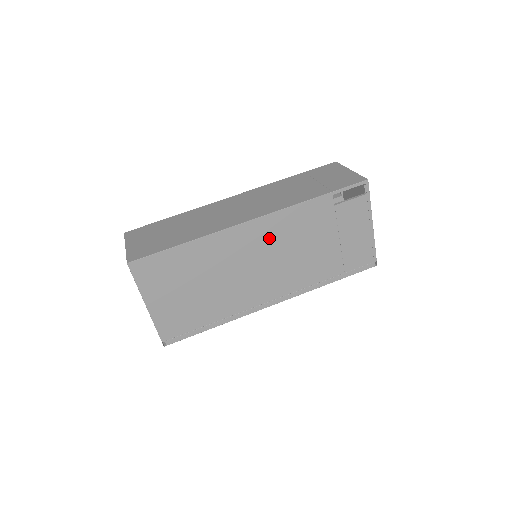
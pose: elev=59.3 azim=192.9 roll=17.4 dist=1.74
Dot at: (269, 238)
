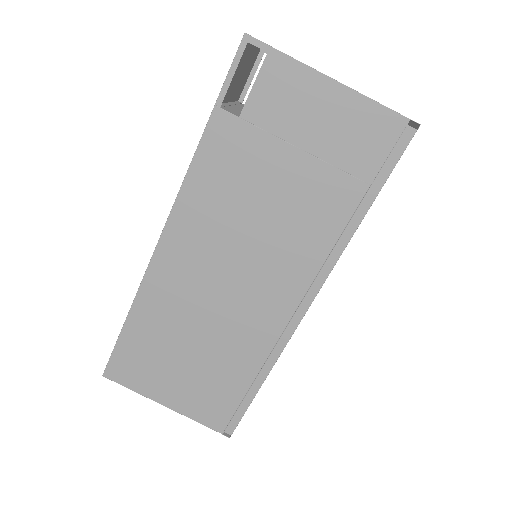
Dot at: (205, 236)
